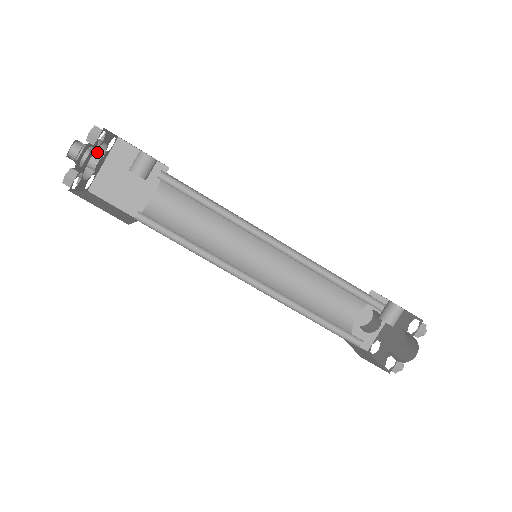
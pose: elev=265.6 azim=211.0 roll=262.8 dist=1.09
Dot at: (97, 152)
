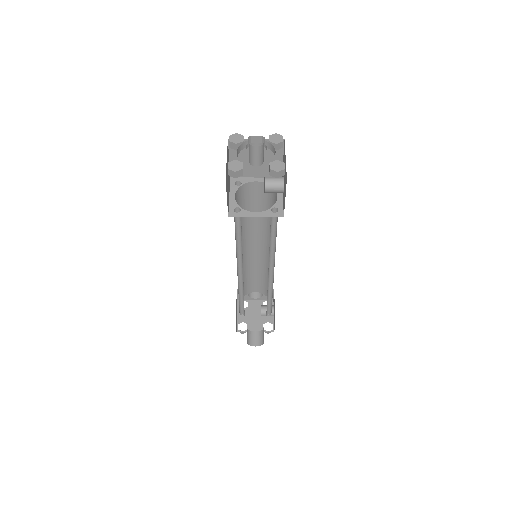
Dot at: occluded
